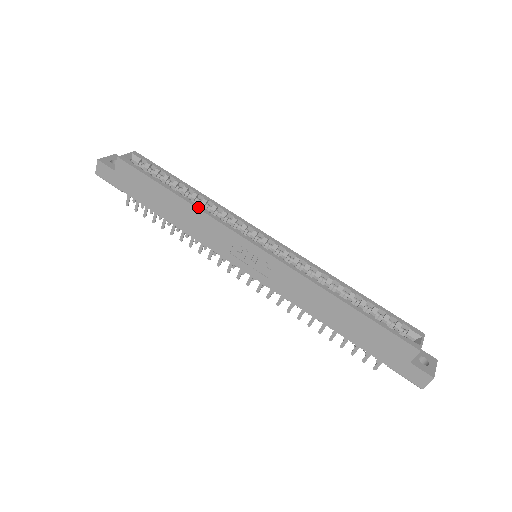
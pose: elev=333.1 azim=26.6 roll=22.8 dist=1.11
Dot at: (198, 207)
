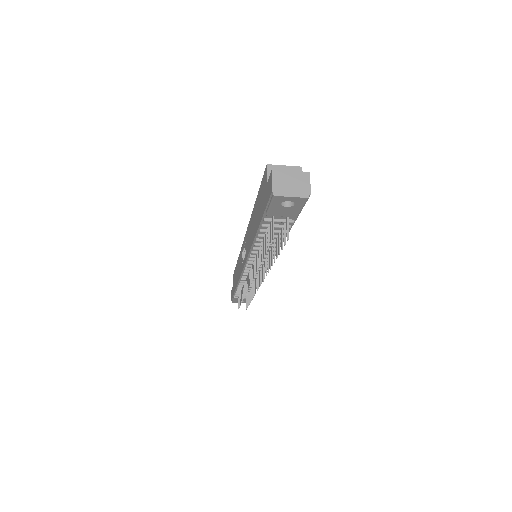
Dot at: occluded
